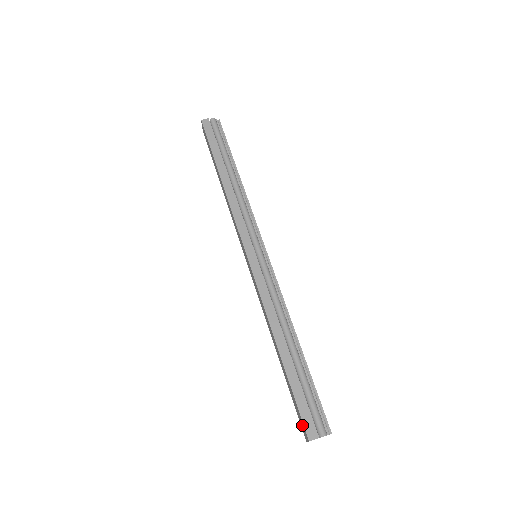
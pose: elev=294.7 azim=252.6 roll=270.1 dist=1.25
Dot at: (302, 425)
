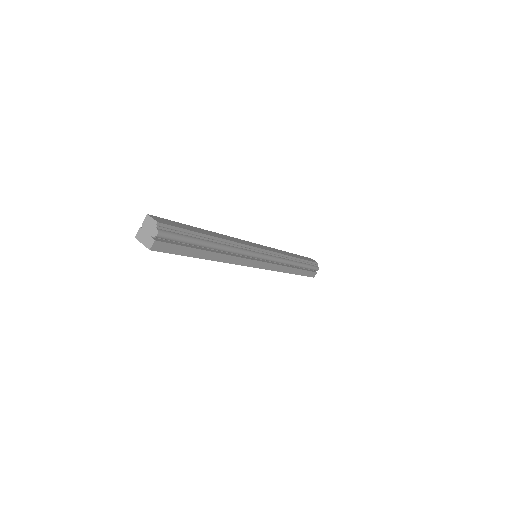
Dot at: occluded
